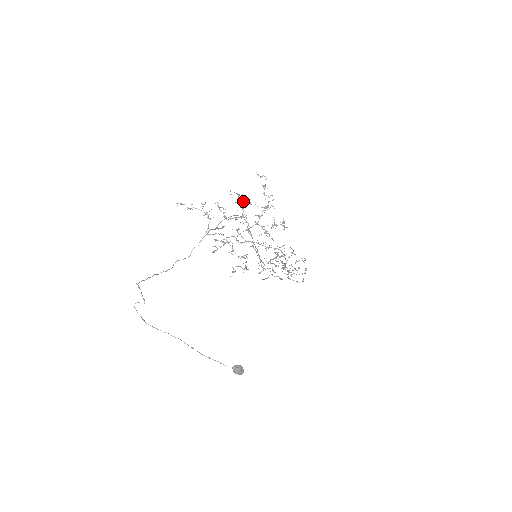
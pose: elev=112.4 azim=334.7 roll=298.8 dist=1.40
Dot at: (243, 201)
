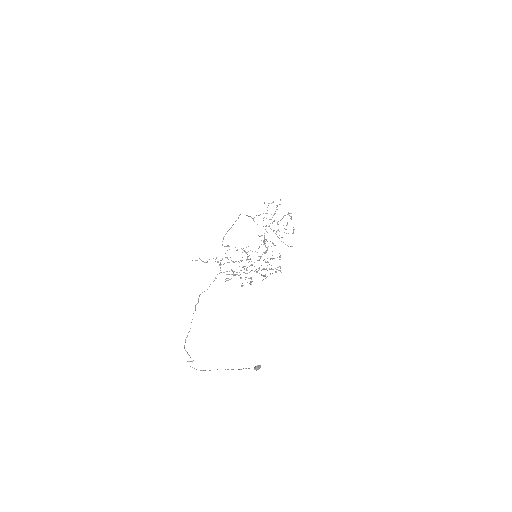
Dot at: (247, 252)
